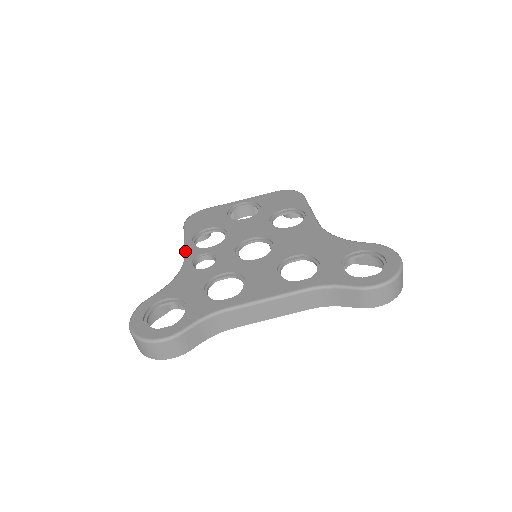
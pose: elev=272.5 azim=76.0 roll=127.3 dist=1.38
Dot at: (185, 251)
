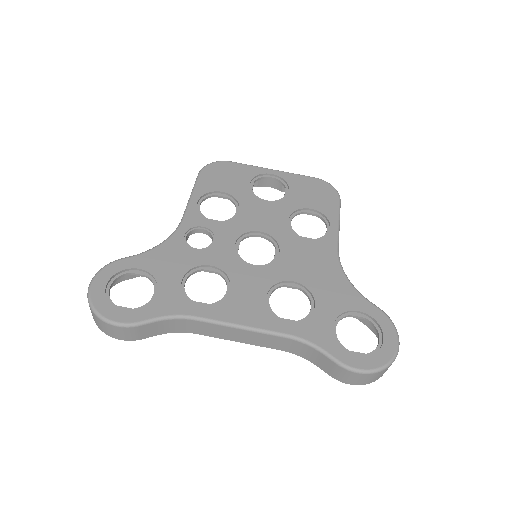
Dot at: (185, 212)
